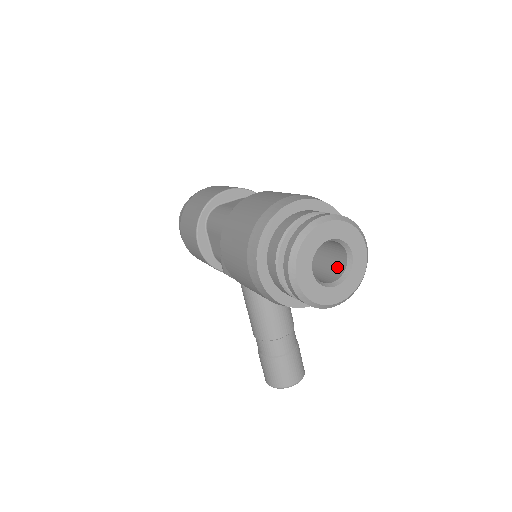
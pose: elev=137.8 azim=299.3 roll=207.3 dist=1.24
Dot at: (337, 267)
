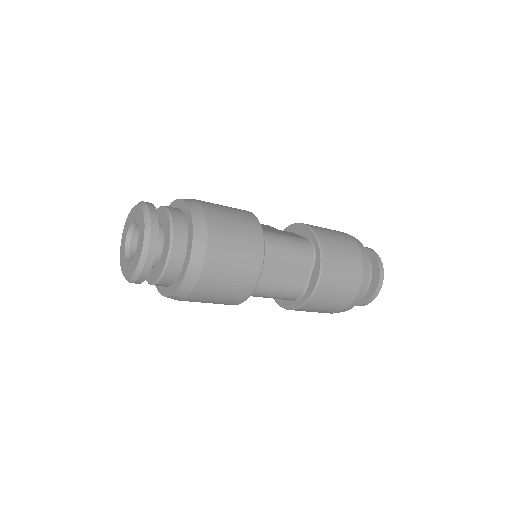
Dot at: occluded
